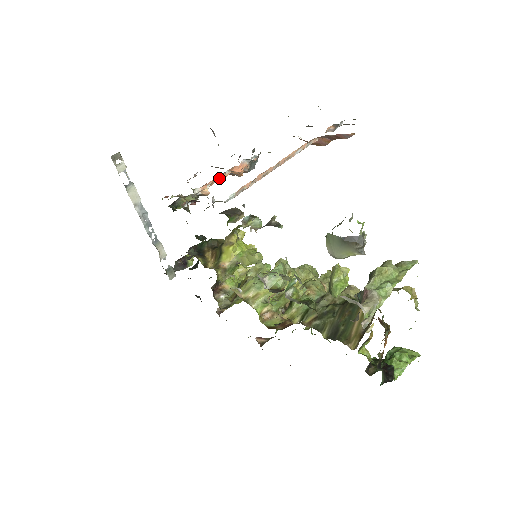
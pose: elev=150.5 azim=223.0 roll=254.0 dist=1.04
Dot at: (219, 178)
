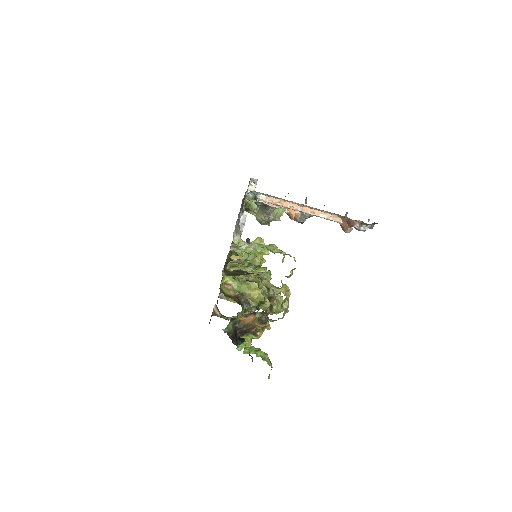
Dot at: occluded
